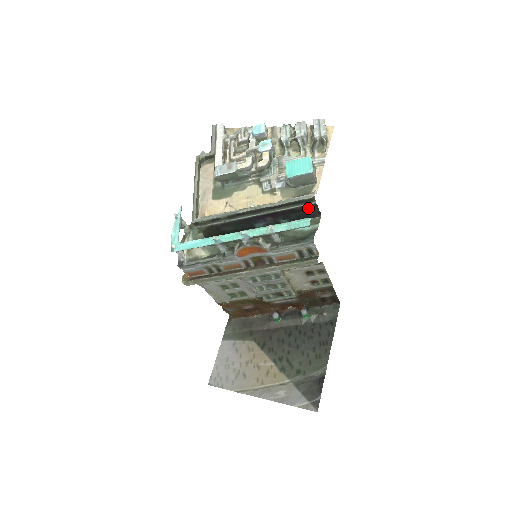
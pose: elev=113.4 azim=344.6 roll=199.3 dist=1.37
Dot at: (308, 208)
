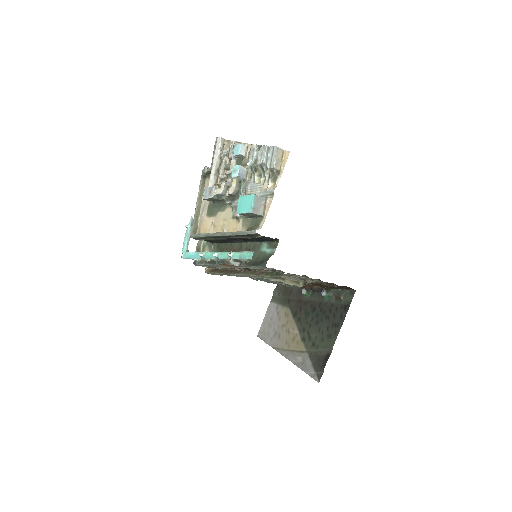
Dot at: (260, 238)
